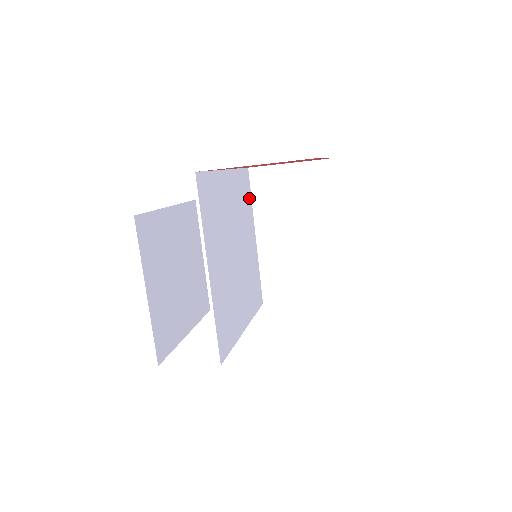
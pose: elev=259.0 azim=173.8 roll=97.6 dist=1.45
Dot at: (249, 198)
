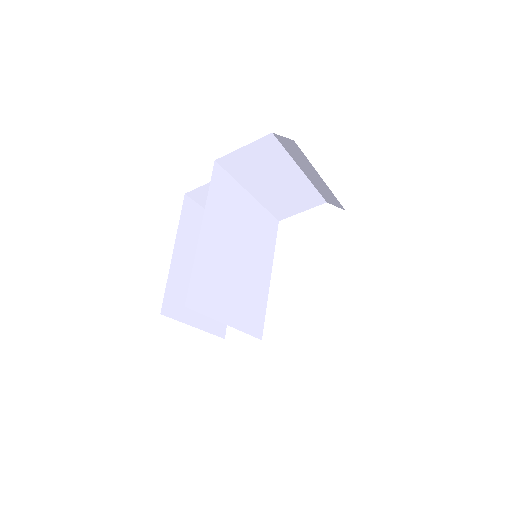
Dot at: (229, 182)
